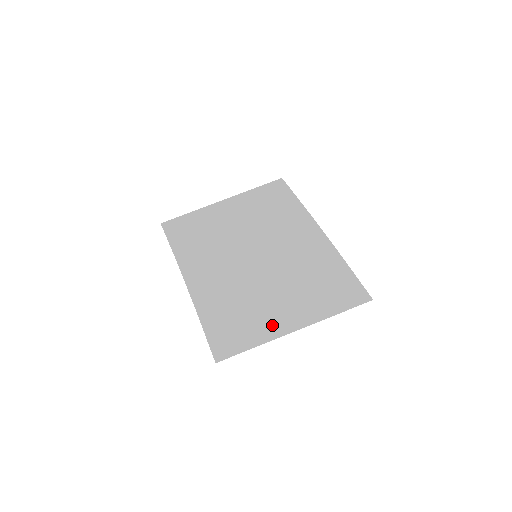
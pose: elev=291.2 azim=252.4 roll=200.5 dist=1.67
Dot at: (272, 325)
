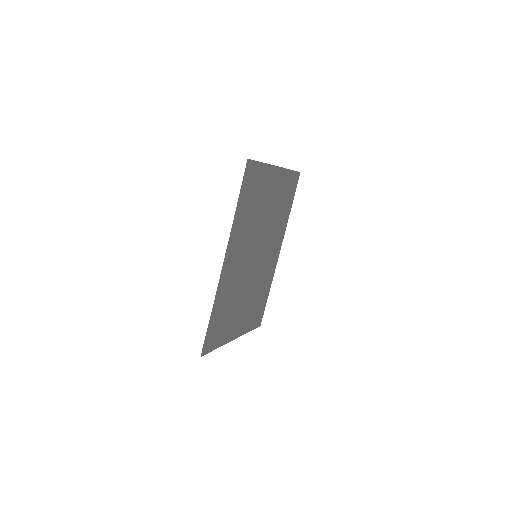
Dot at: (268, 179)
